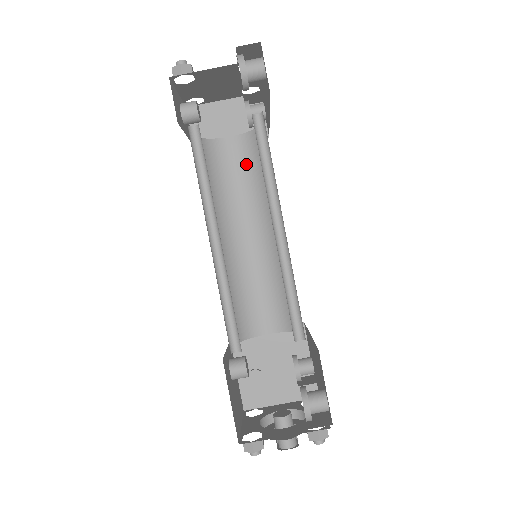
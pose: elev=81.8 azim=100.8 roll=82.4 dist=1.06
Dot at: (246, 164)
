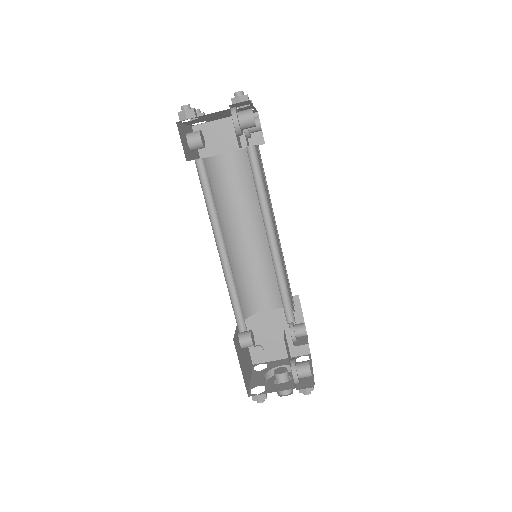
Dot at: (245, 175)
